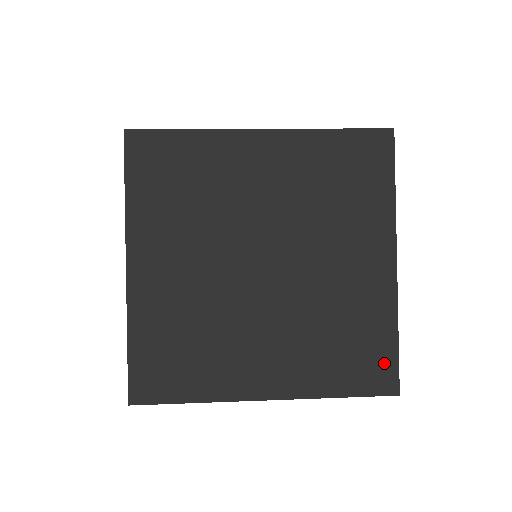
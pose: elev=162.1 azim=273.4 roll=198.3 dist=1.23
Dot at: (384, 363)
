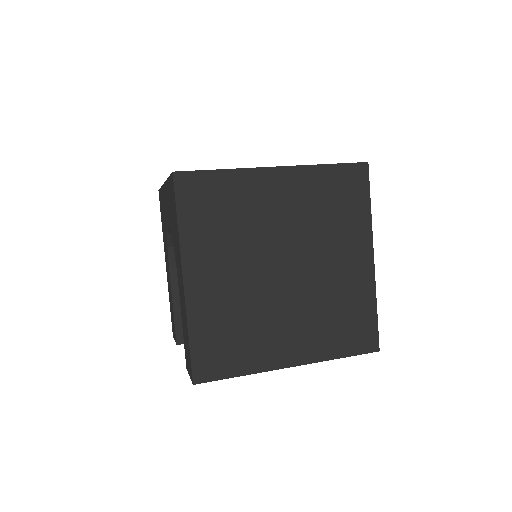
Dot at: (369, 330)
